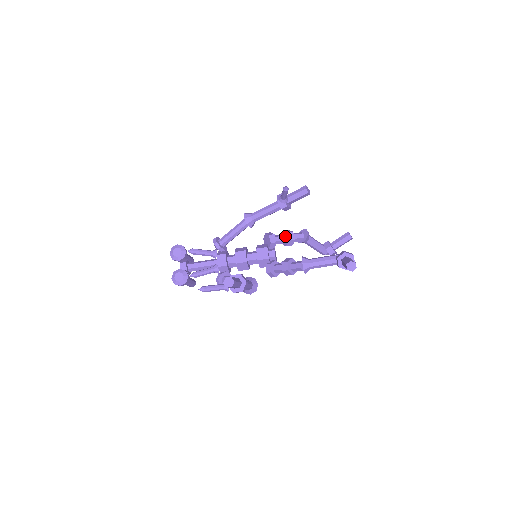
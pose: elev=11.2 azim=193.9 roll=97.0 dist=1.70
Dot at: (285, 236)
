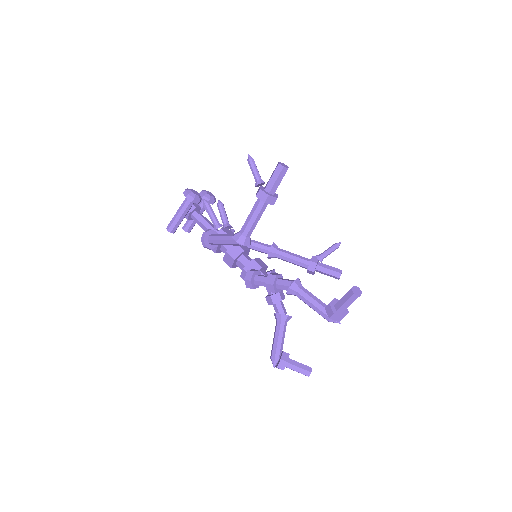
Dot at: occluded
